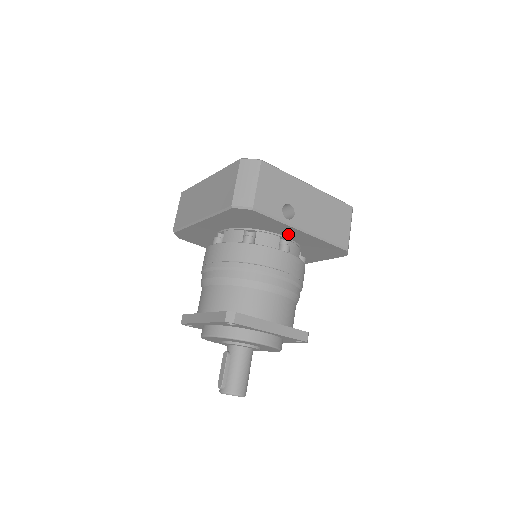
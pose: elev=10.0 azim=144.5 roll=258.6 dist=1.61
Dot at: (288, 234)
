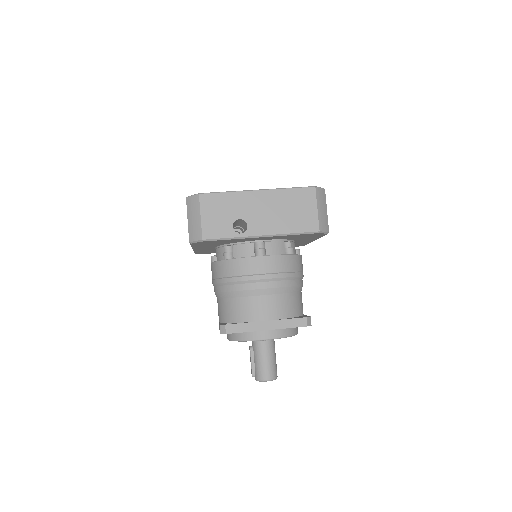
Dot at: (257, 239)
